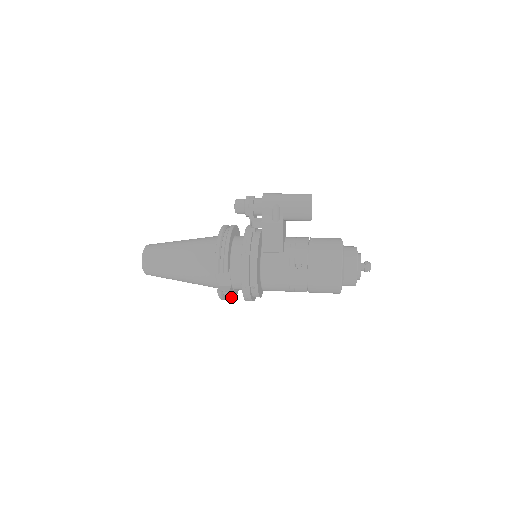
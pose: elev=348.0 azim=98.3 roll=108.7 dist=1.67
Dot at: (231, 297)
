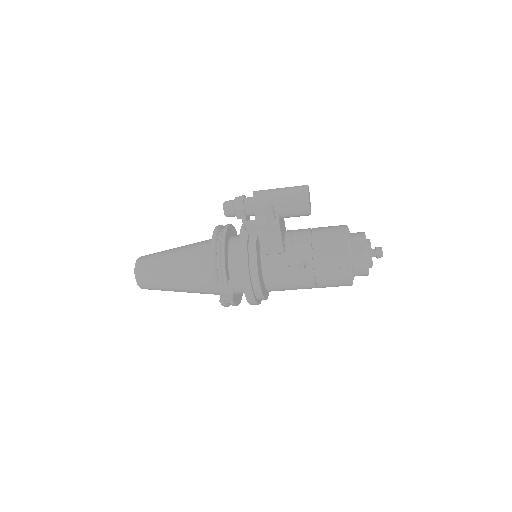
Dot at: (236, 304)
